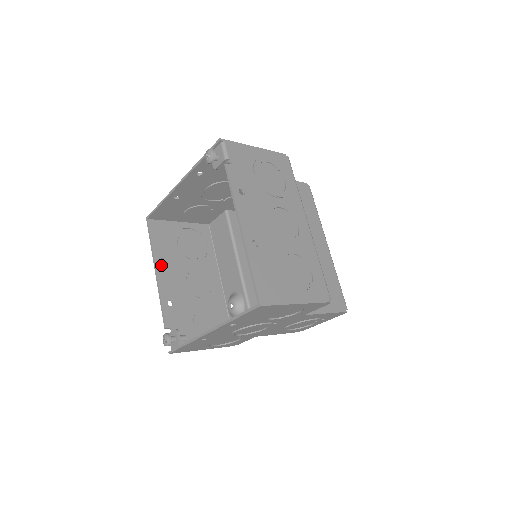
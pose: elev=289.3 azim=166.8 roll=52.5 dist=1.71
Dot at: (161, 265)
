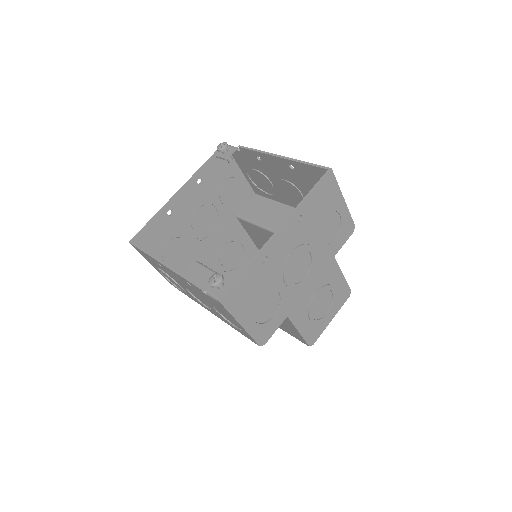
Dot at: occluded
